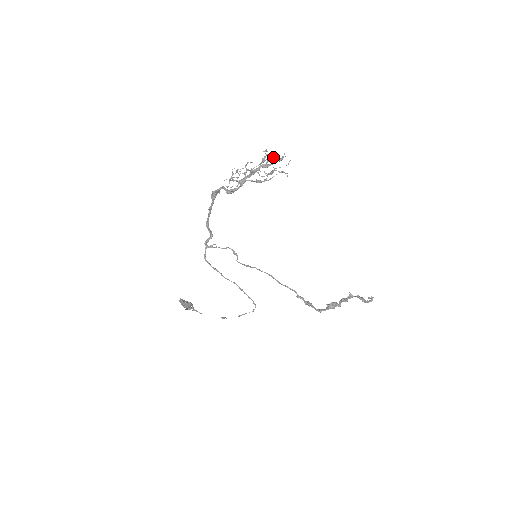
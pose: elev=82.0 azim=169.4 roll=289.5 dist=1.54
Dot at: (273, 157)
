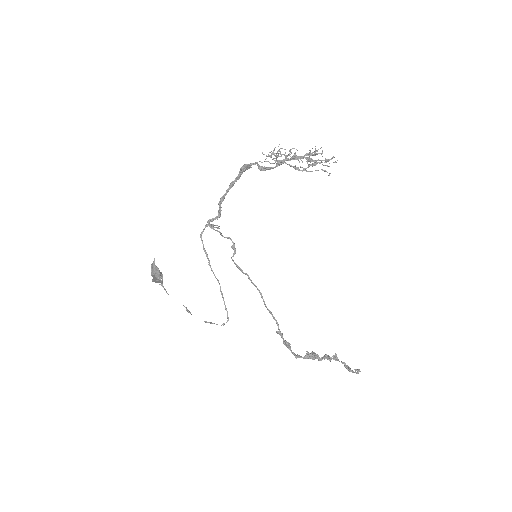
Dot at: (322, 152)
